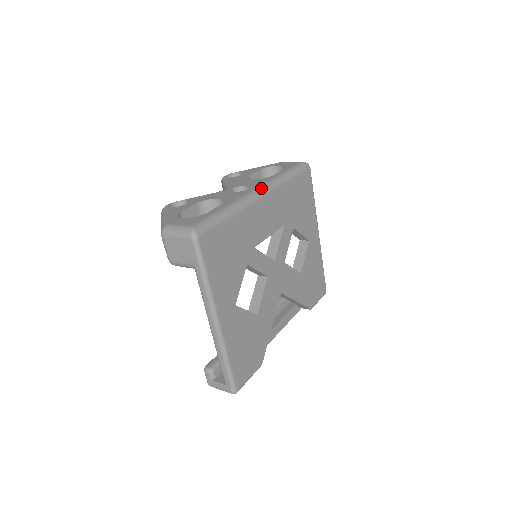
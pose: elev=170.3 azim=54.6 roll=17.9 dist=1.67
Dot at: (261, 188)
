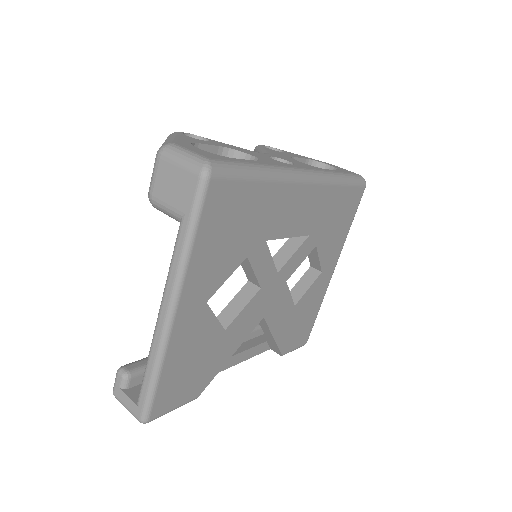
Dot at: (309, 172)
